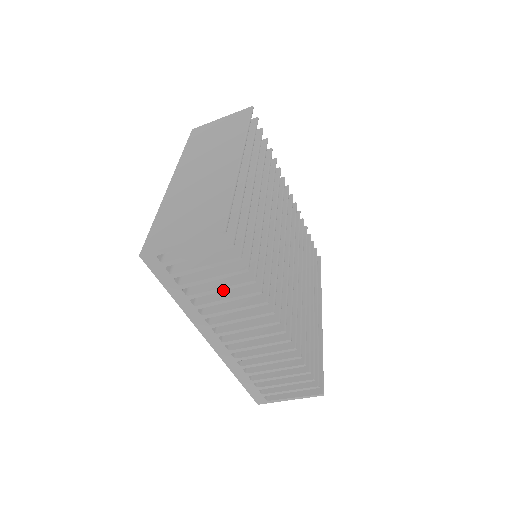
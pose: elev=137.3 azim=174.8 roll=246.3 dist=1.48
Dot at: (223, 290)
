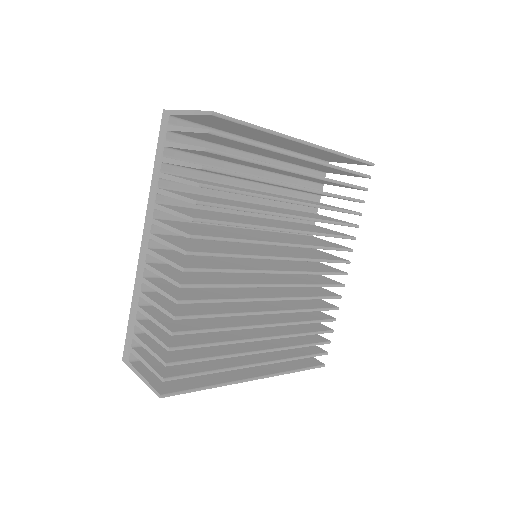
Dot at: (179, 181)
